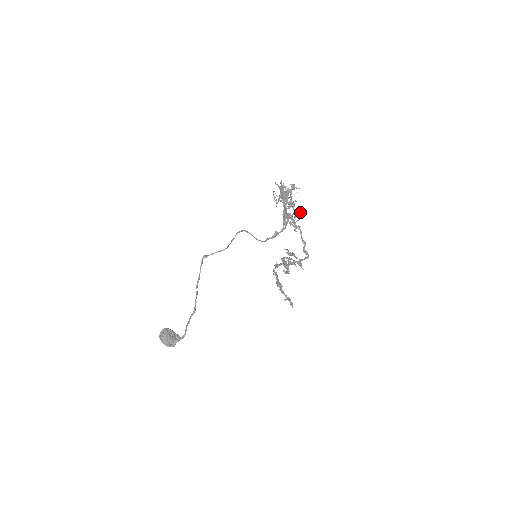
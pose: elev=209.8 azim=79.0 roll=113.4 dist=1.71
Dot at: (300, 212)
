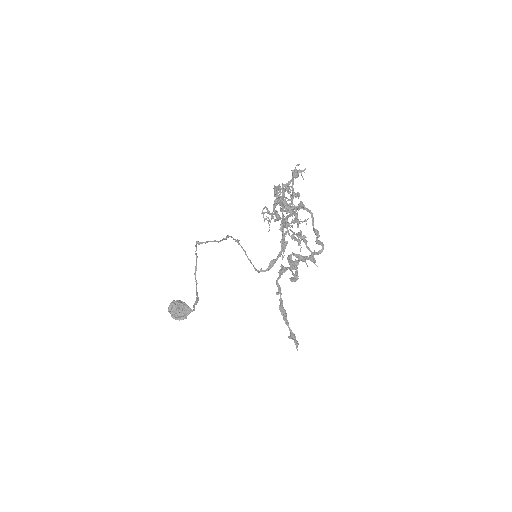
Dot at: occluded
